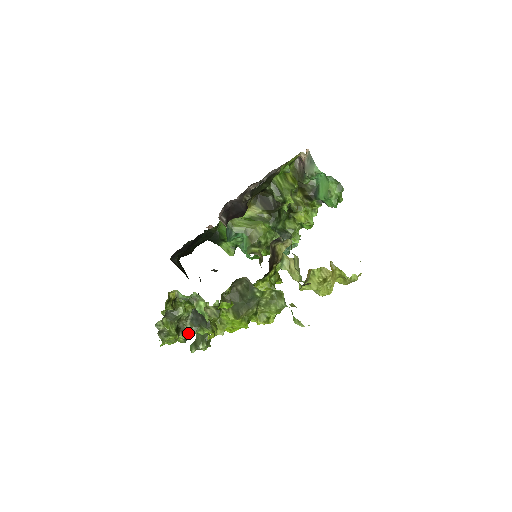
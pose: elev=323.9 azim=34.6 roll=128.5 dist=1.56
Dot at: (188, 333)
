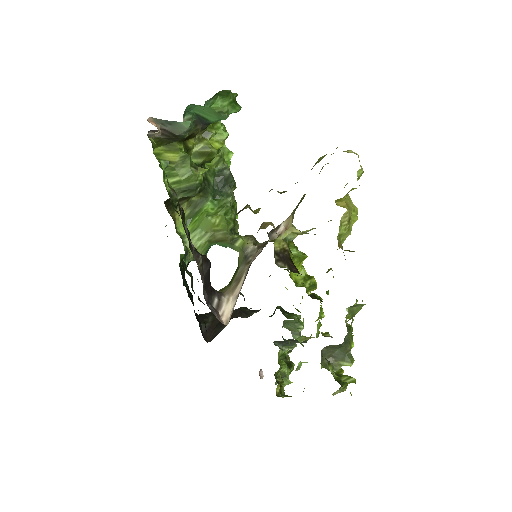
Dot at: occluded
